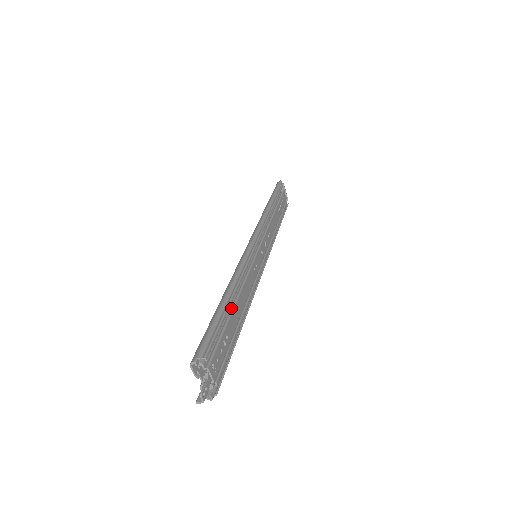
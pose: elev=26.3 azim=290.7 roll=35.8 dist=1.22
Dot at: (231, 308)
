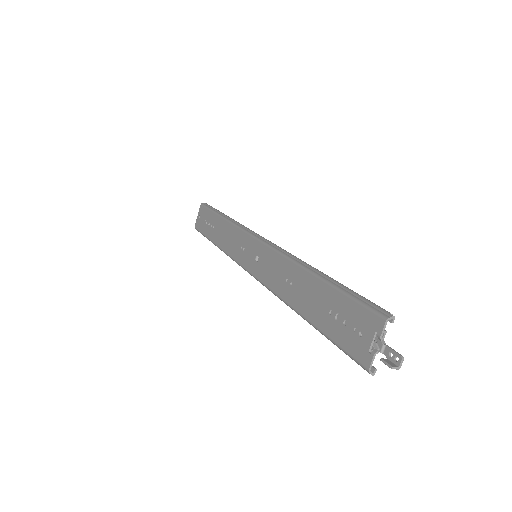
Dot at: occluded
